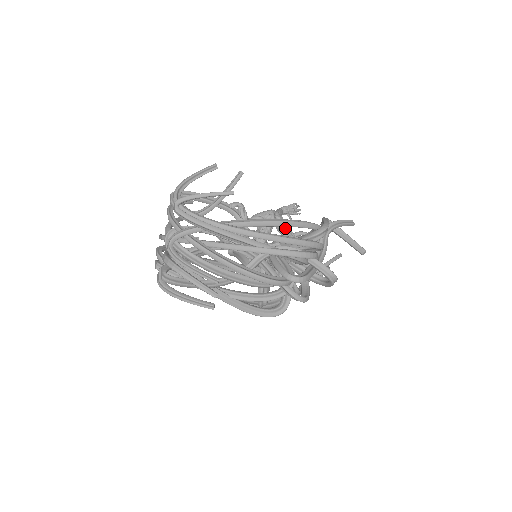
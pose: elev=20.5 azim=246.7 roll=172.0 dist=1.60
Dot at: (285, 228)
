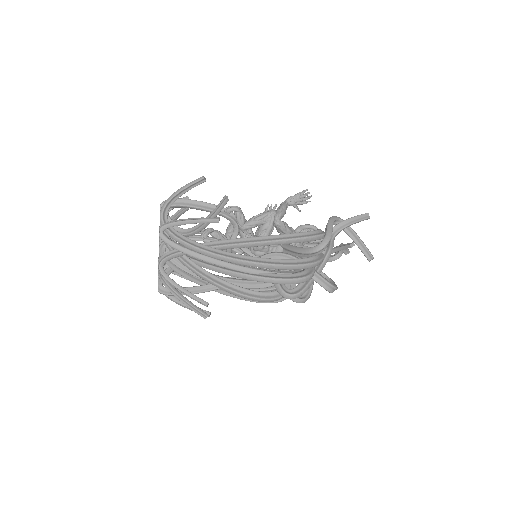
Dot at: (286, 232)
